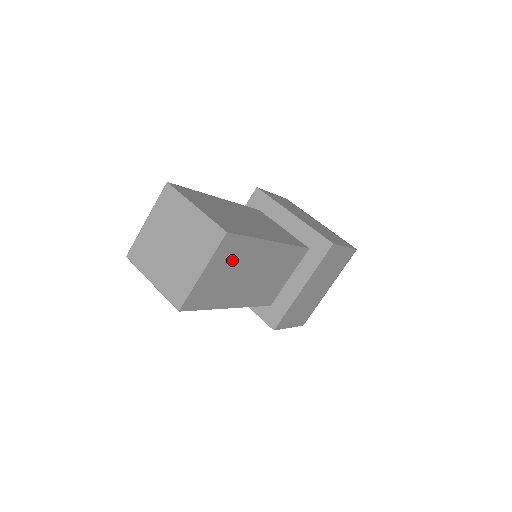
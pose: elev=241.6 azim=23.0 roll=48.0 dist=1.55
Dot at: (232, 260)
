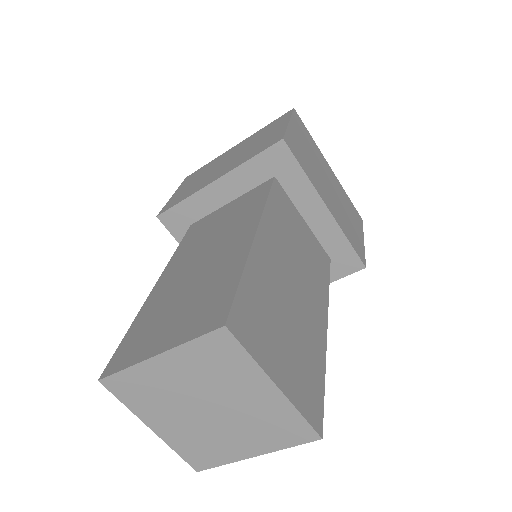
Dot at: occluded
